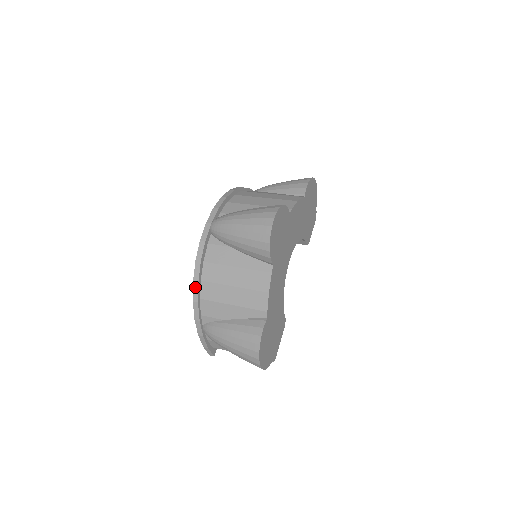
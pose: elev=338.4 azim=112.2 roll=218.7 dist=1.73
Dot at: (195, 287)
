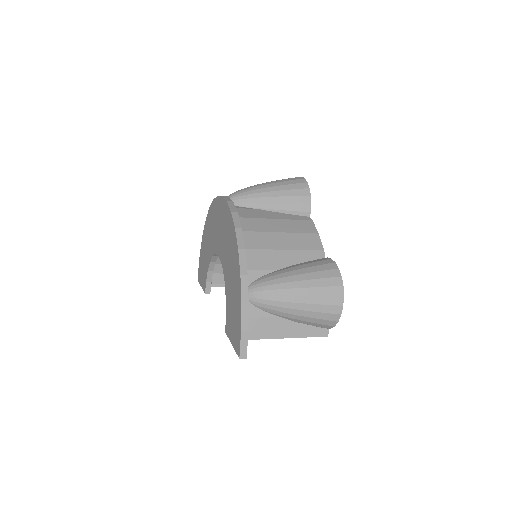
Dot at: (239, 233)
